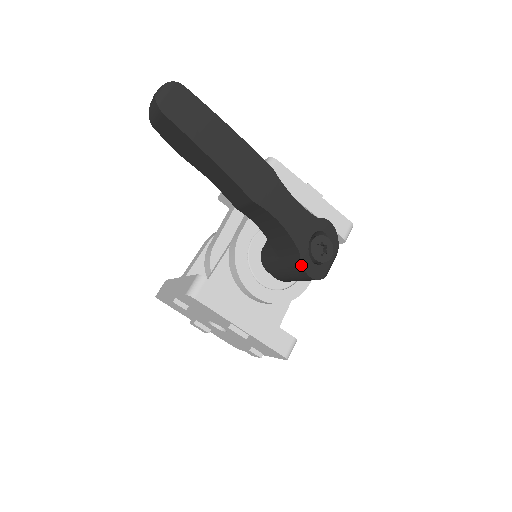
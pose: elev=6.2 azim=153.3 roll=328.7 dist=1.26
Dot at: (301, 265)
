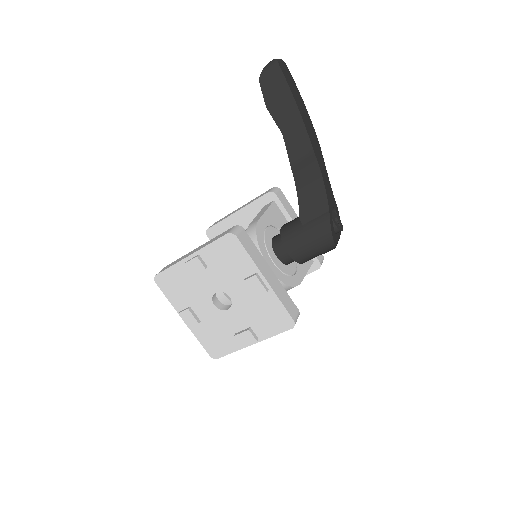
Dot at: (329, 221)
